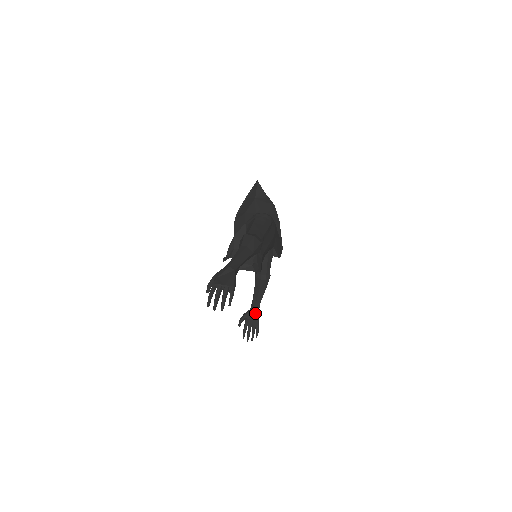
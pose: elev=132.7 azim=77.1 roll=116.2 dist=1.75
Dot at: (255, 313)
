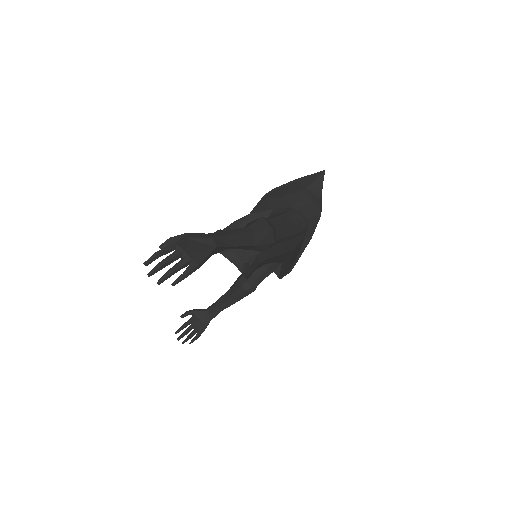
Dot at: (208, 317)
